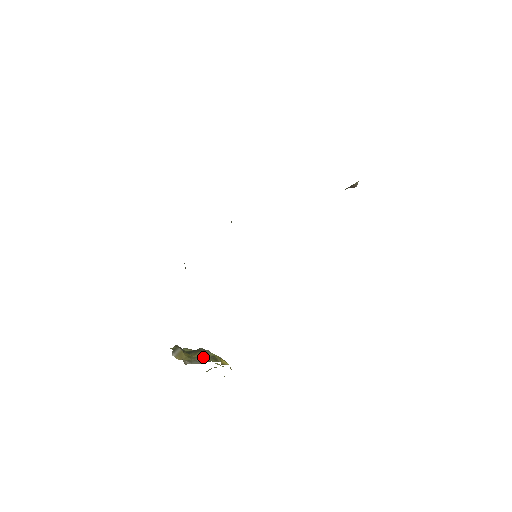
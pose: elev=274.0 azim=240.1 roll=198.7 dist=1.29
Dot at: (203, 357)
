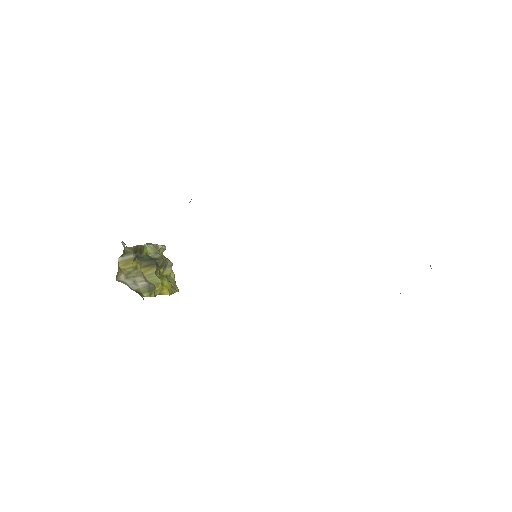
Dot at: (148, 276)
